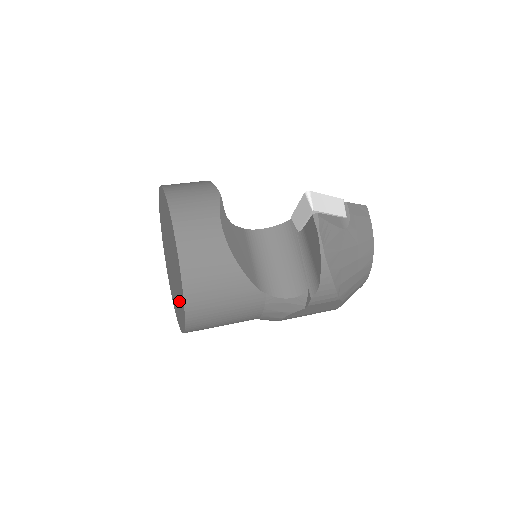
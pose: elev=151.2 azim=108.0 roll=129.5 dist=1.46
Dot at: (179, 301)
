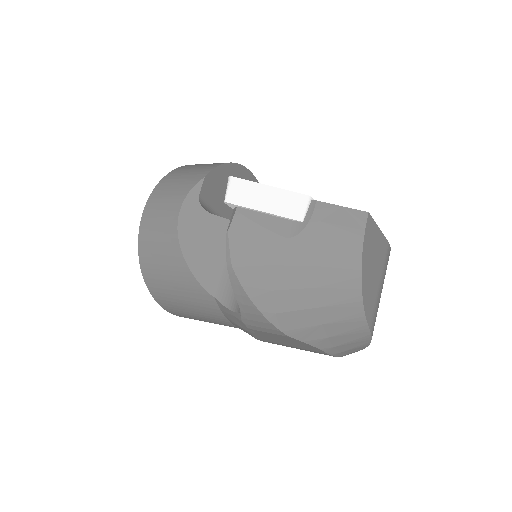
Dot at: occluded
